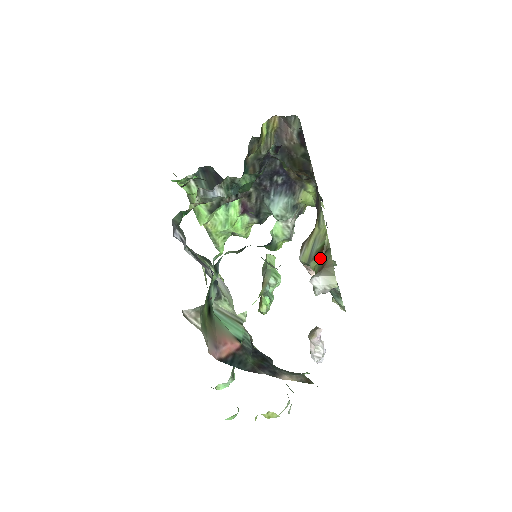
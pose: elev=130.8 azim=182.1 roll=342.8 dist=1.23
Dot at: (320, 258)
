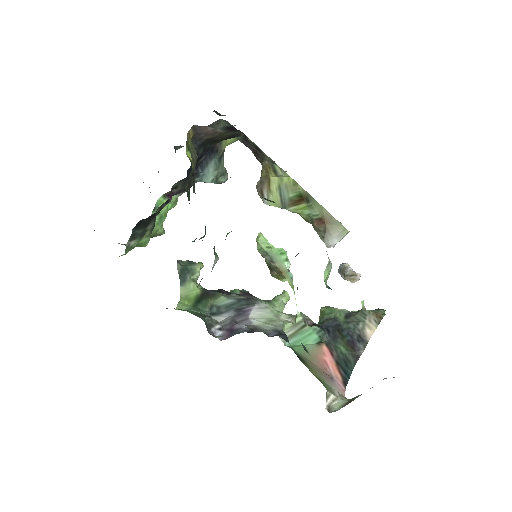
Dot at: (304, 208)
